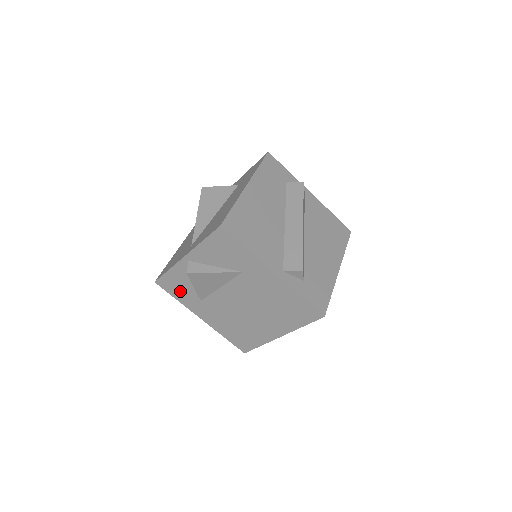
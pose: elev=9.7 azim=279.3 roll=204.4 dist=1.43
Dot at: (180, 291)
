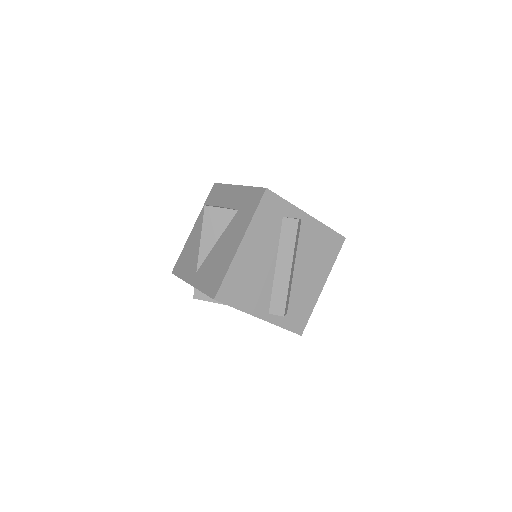
Dot at: occluded
